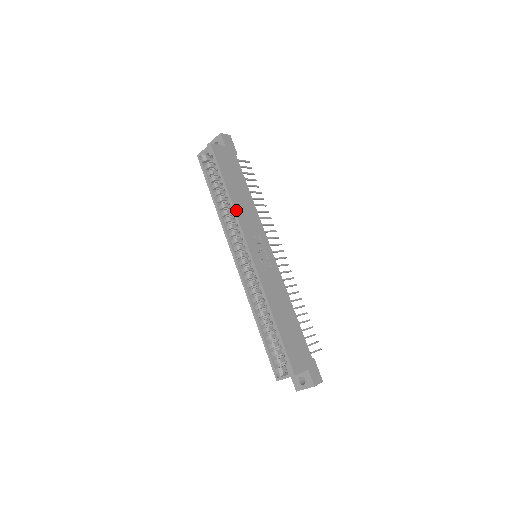
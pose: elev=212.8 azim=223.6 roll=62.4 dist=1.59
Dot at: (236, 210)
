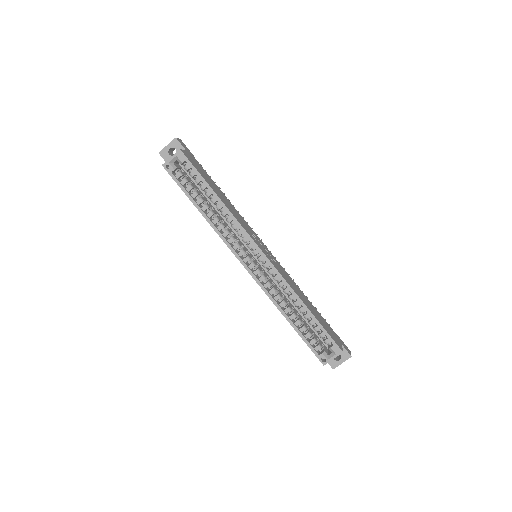
Dot at: (232, 213)
